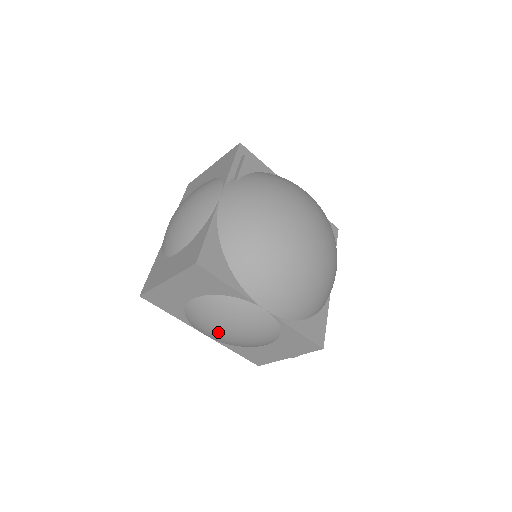
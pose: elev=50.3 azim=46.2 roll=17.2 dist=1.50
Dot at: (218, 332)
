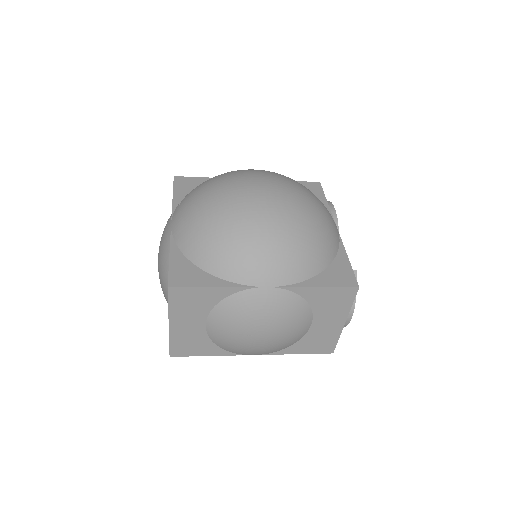
Dot at: (251, 340)
